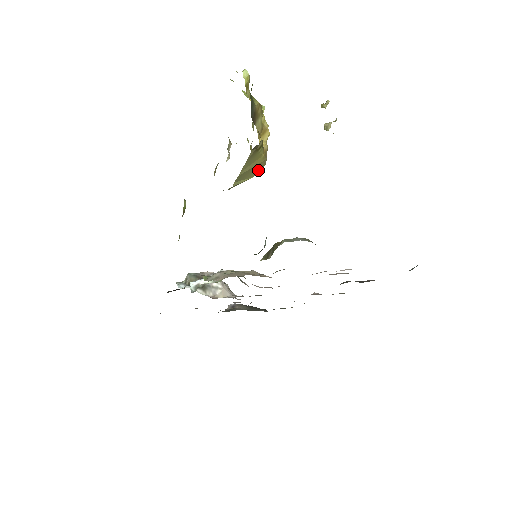
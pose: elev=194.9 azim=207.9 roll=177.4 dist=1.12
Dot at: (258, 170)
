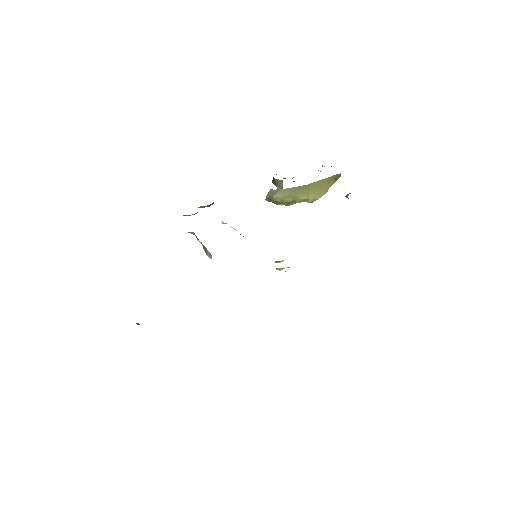
Dot at: (315, 196)
